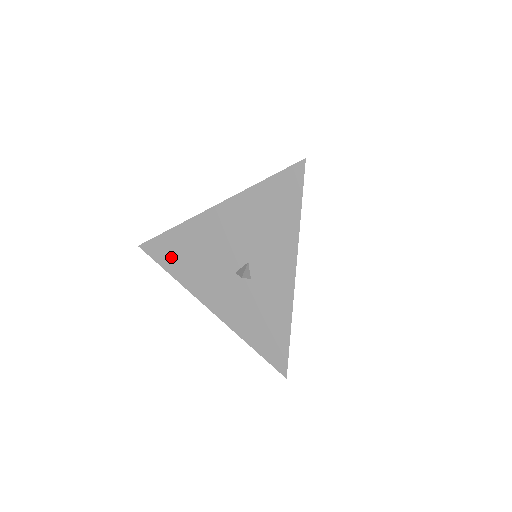
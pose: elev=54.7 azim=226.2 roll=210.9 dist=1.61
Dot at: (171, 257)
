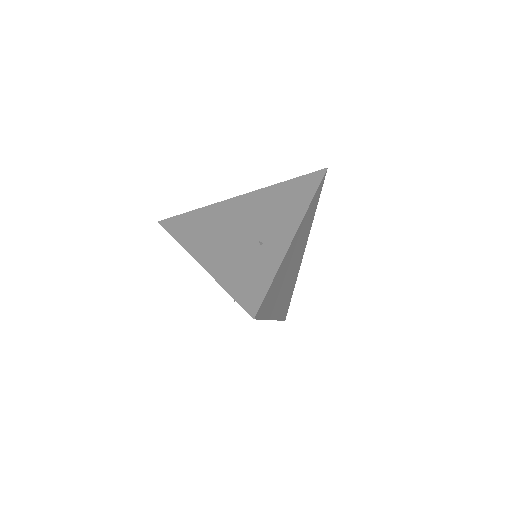
Dot at: occluded
